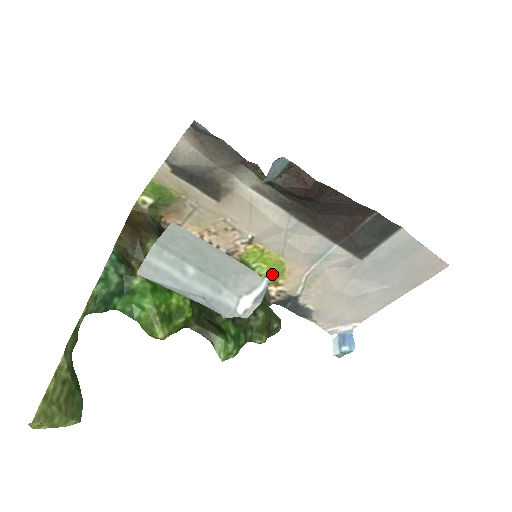
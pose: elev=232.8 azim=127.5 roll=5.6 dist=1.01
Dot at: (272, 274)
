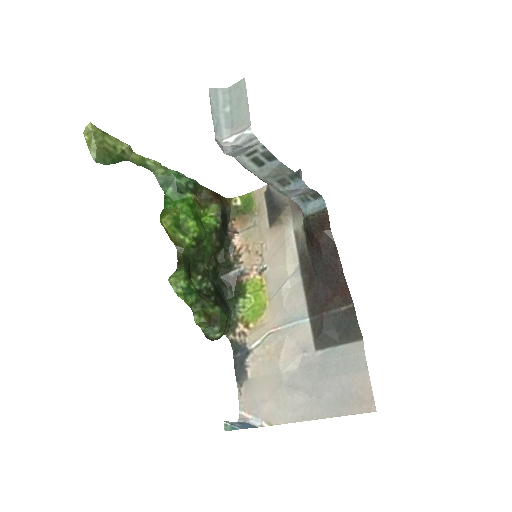
Dot at: (252, 313)
